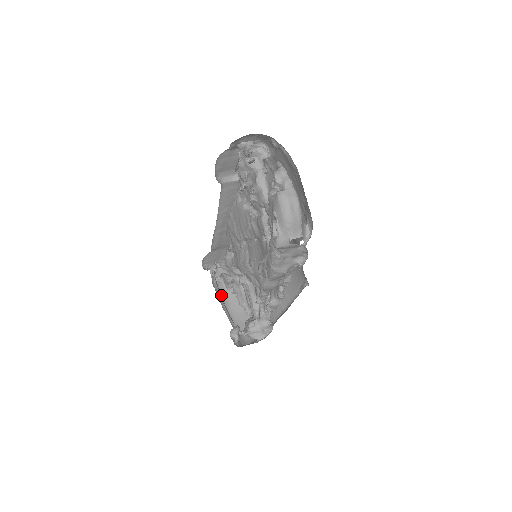
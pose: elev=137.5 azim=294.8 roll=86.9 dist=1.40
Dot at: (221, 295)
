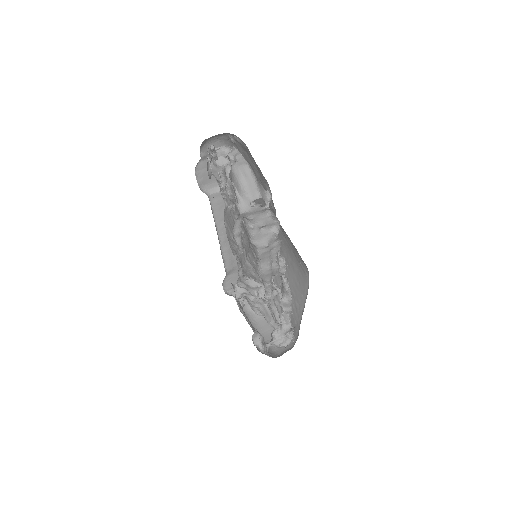
Dot at: (245, 314)
